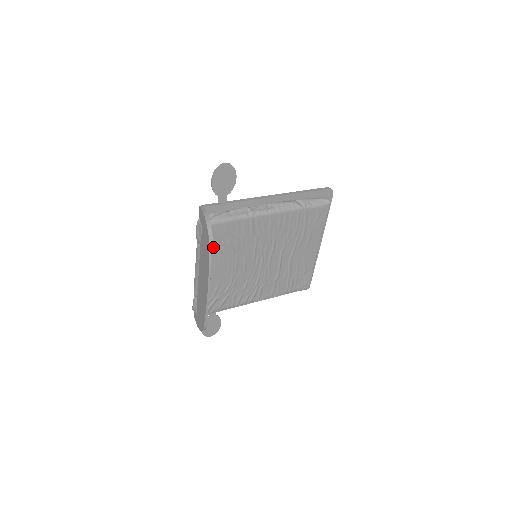
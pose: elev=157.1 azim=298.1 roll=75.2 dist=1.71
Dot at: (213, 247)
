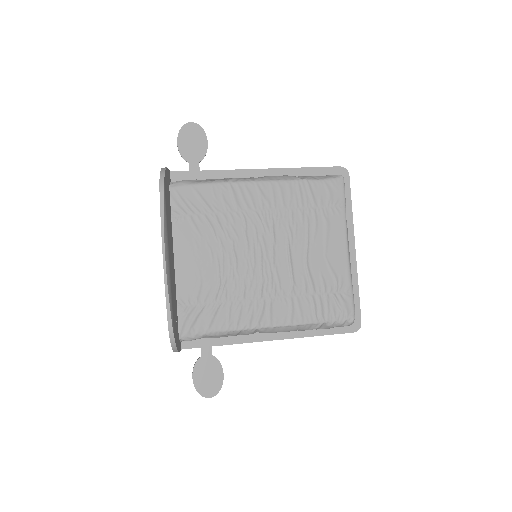
Dot at: (183, 220)
